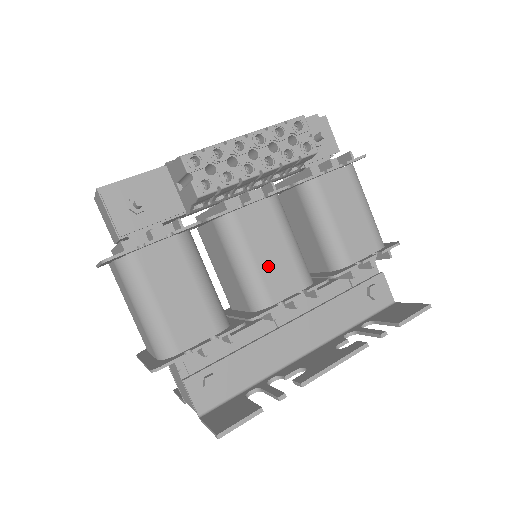
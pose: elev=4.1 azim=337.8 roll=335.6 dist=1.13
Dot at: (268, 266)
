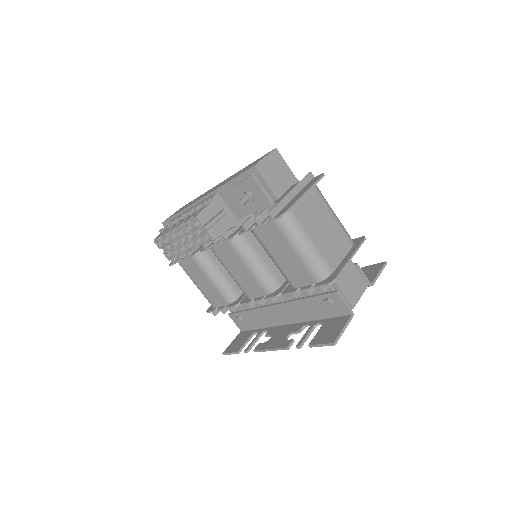
Dot at: (240, 279)
